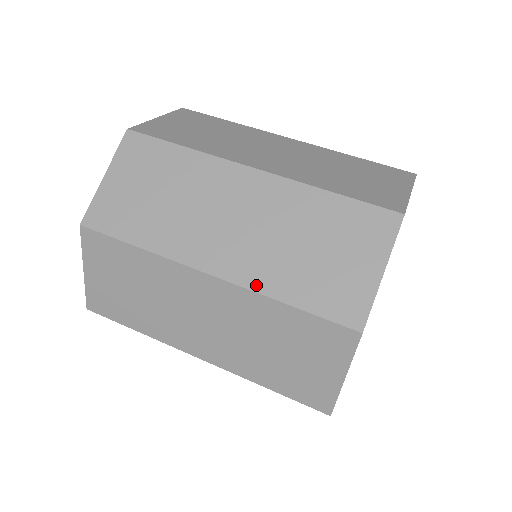
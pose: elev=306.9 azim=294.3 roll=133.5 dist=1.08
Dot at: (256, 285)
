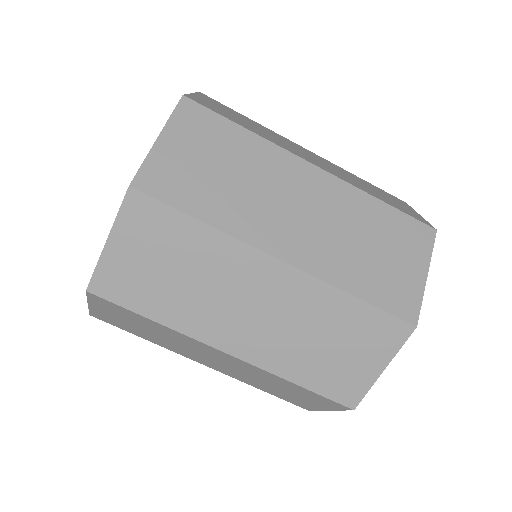
Dot at: (270, 367)
